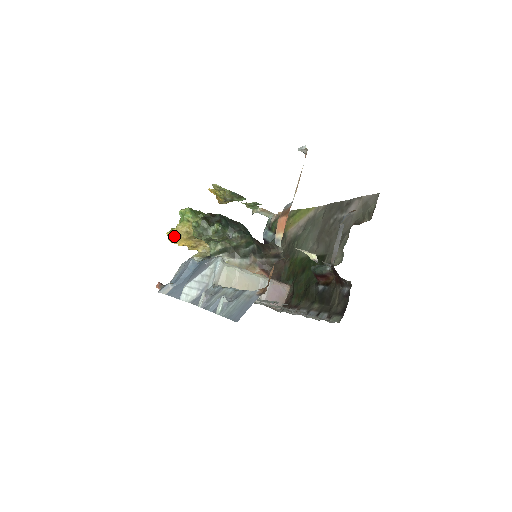
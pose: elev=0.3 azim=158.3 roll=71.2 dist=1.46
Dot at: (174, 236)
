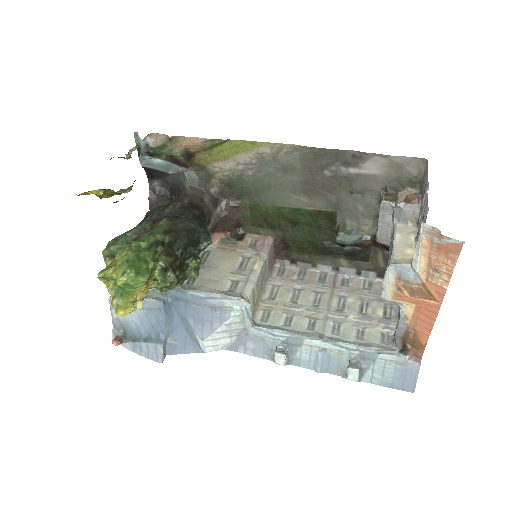
Dot at: (132, 310)
